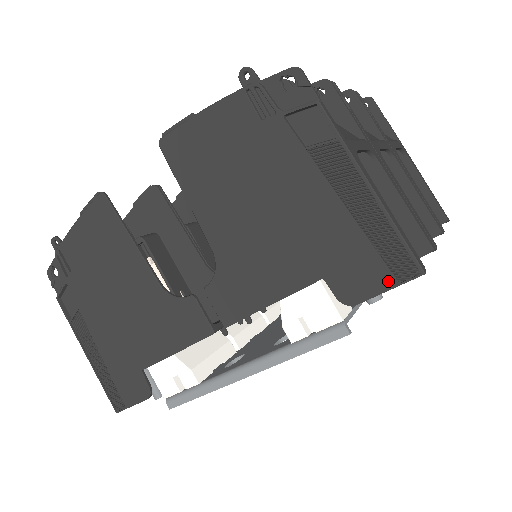
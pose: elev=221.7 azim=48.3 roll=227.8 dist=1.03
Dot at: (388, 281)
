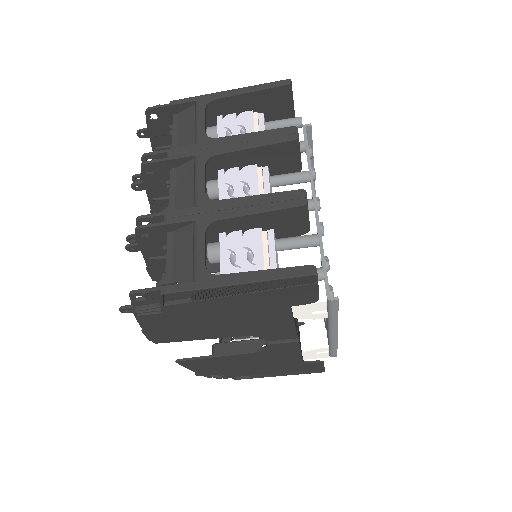
Dot at: (311, 287)
